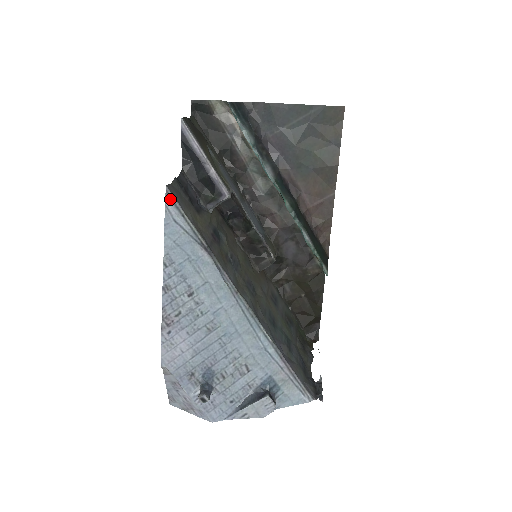
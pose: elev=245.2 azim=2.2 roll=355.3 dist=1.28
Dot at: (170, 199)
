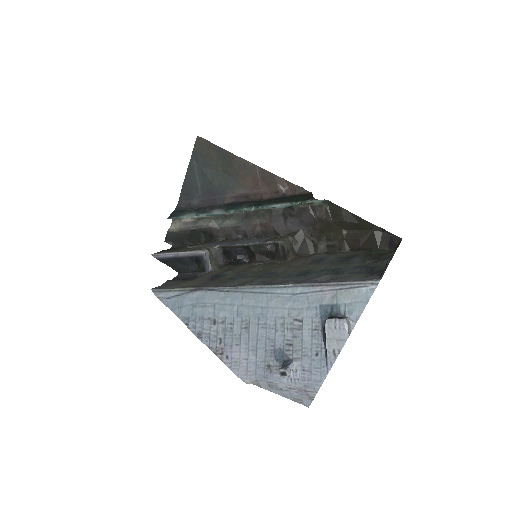
Dot at: (157, 292)
